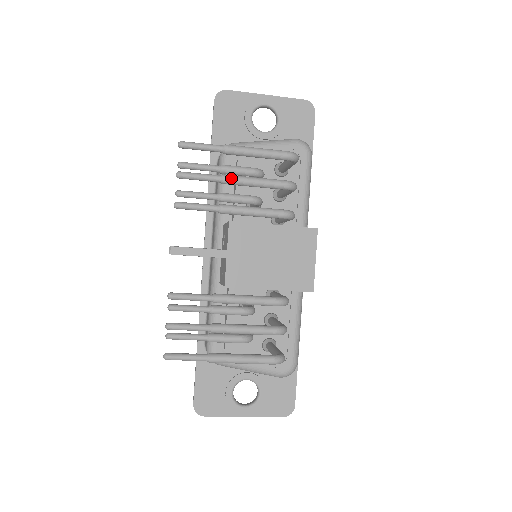
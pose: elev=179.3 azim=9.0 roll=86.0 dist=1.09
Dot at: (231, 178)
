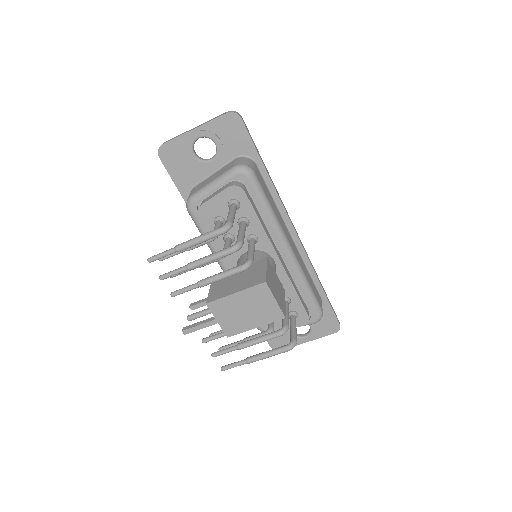
Dot at: (193, 266)
